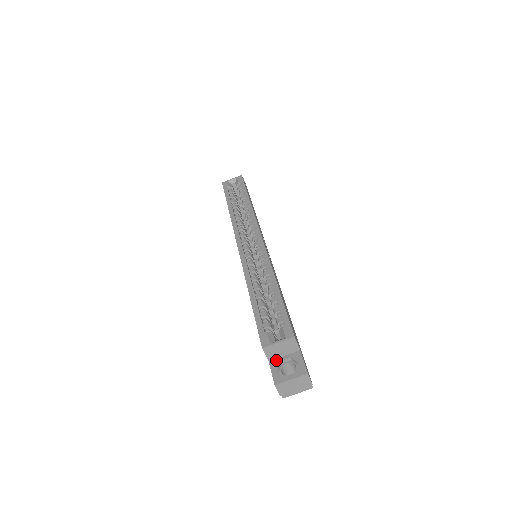
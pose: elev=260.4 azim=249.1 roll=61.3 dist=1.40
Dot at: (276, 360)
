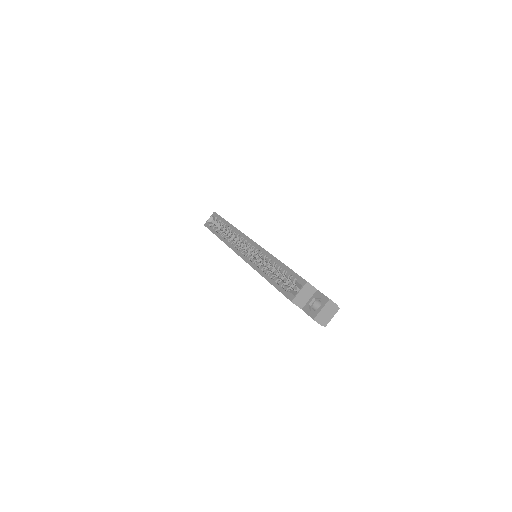
Dot at: (306, 305)
